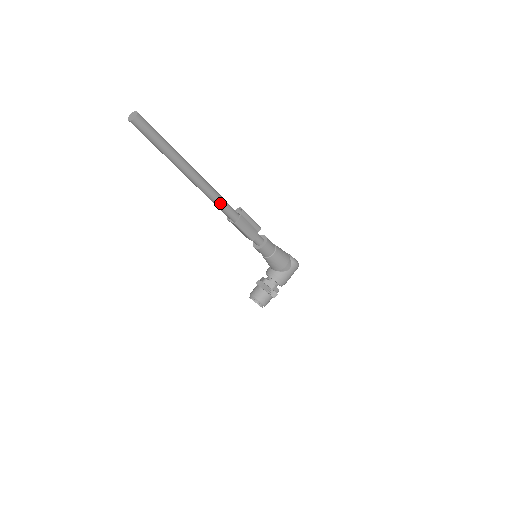
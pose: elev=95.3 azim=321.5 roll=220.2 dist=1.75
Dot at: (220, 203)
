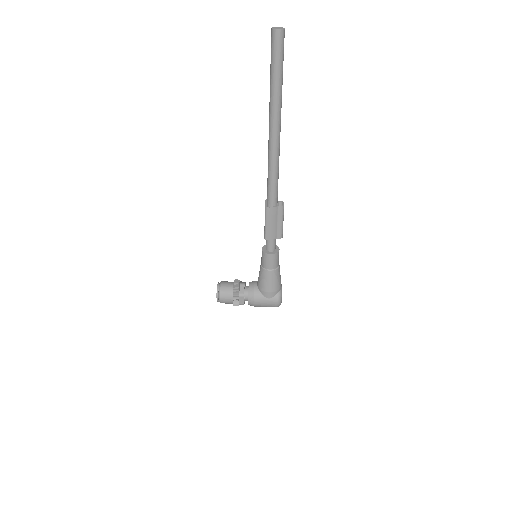
Dot at: (272, 177)
